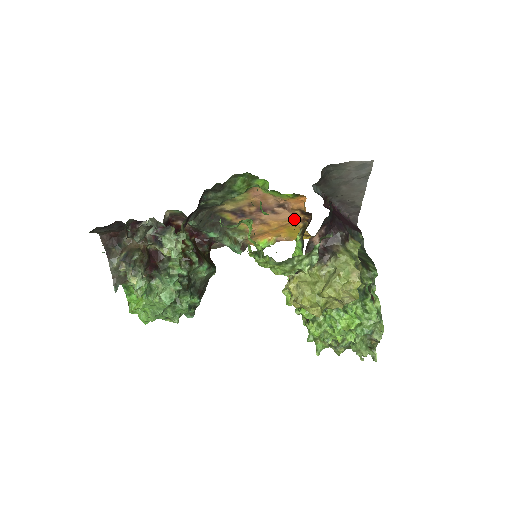
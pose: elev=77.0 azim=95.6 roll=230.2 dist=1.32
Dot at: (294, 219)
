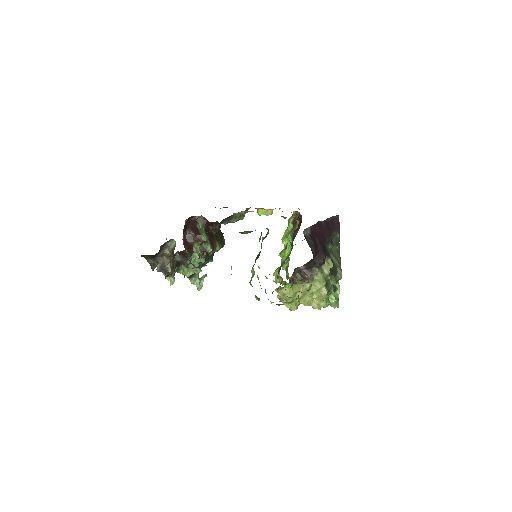
Dot at: occluded
